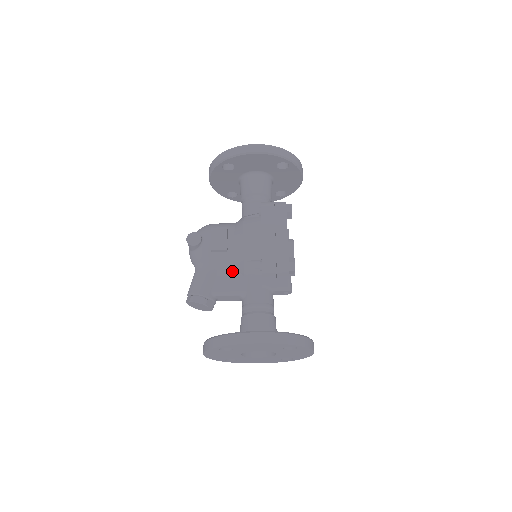
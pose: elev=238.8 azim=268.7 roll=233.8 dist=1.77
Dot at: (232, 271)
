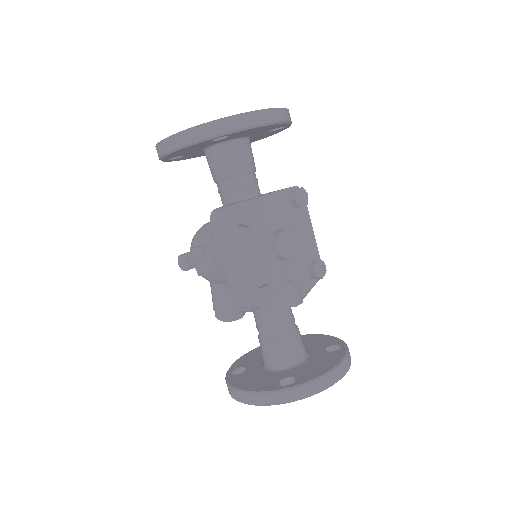
Dot at: occluded
